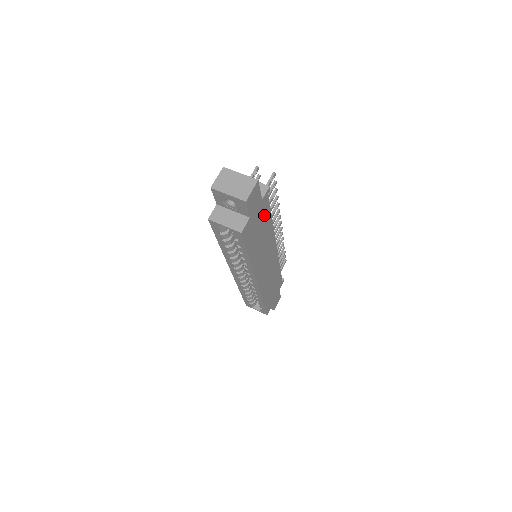
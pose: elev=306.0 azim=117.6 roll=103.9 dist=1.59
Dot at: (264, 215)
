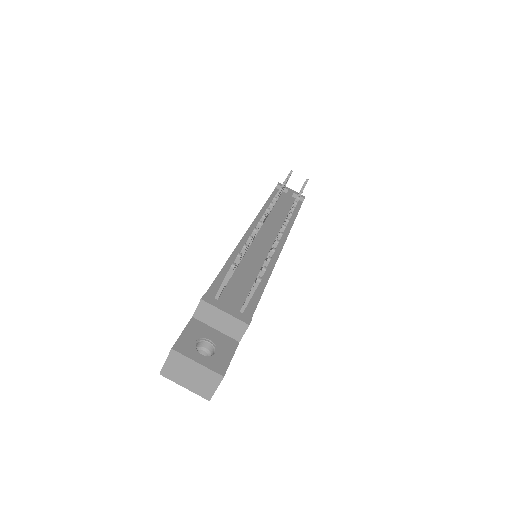
Dot at: occluded
